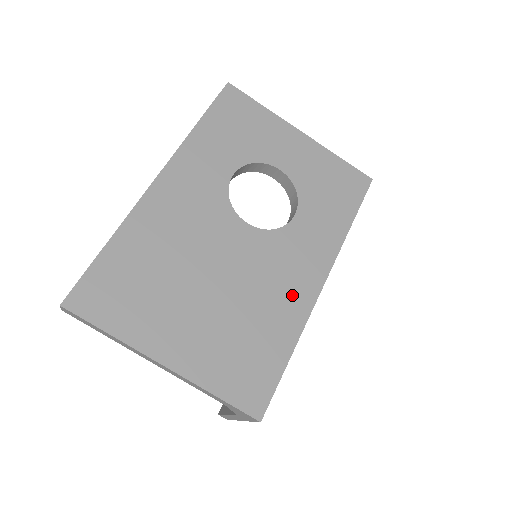
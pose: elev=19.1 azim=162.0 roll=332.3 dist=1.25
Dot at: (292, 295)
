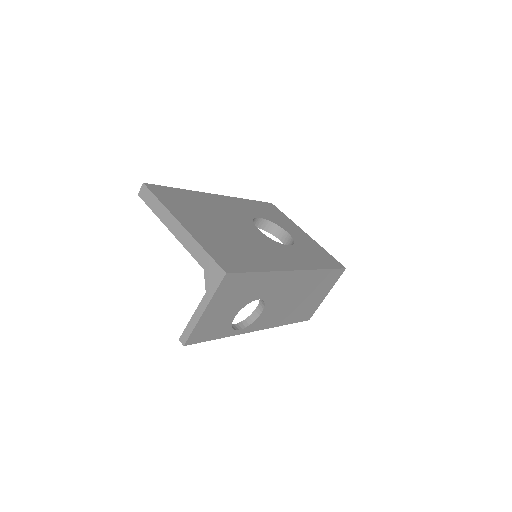
Dot at: (274, 259)
